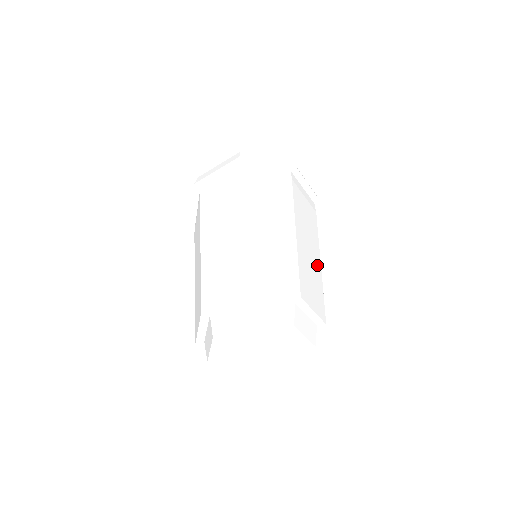
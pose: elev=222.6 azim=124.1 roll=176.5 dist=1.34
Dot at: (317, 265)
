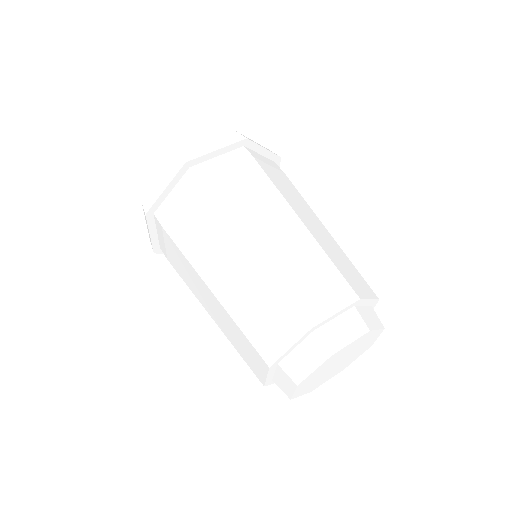
Dot at: (331, 239)
